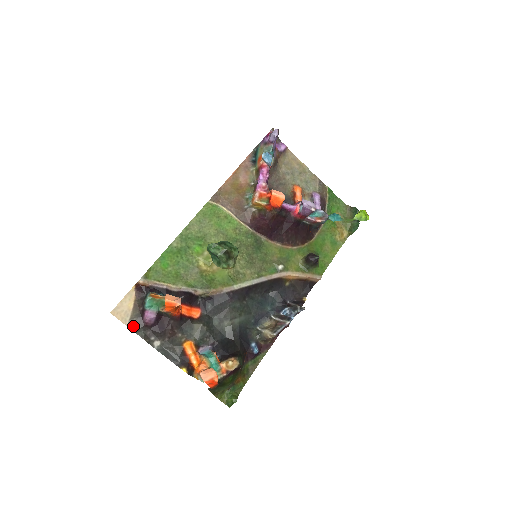
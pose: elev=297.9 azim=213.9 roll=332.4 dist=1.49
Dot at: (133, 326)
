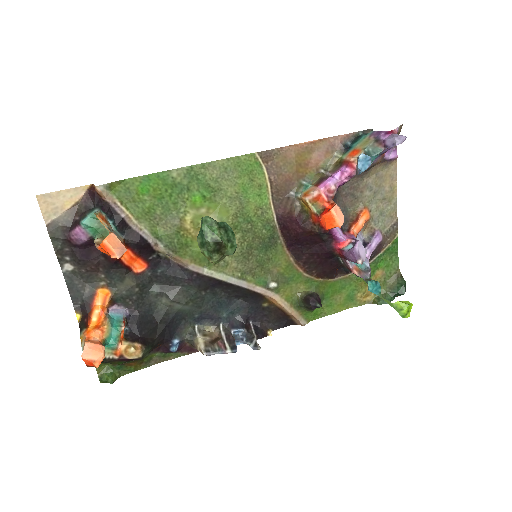
Dot at: (53, 230)
